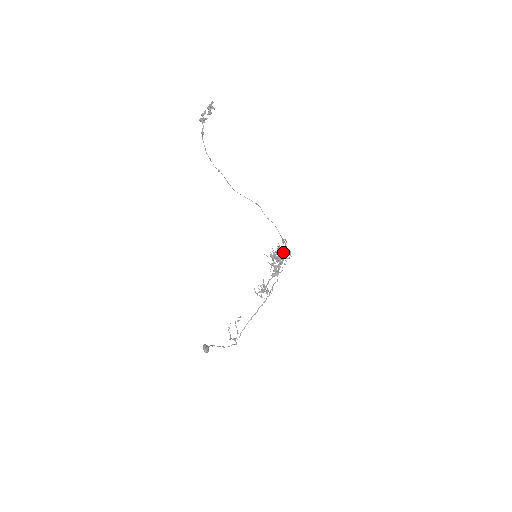
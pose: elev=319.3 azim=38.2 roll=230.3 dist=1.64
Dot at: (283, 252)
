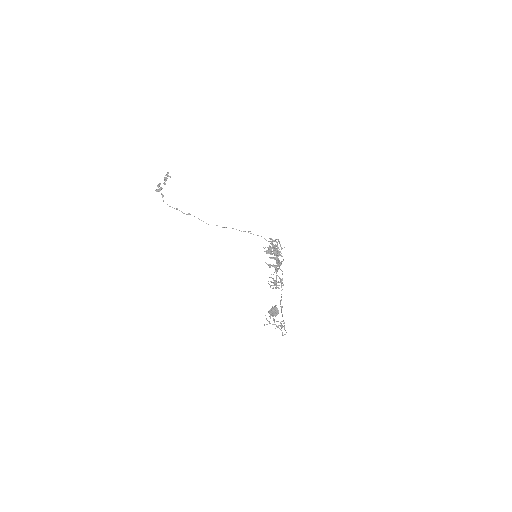
Dot at: occluded
